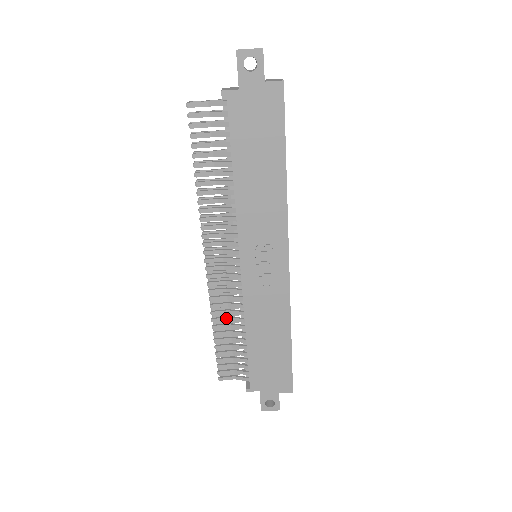
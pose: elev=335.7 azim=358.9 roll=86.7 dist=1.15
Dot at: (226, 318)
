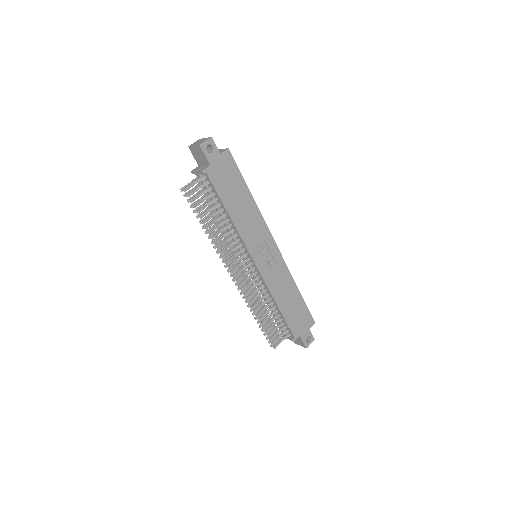
Dot at: (260, 305)
